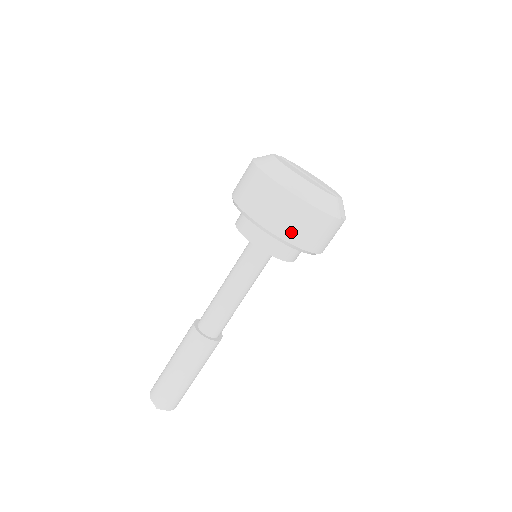
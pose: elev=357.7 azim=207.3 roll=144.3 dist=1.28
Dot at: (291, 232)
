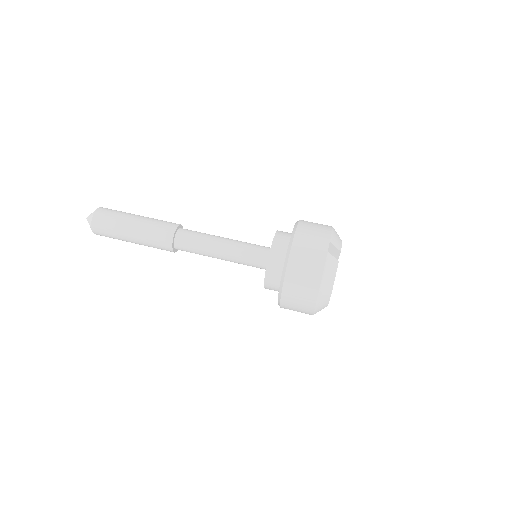
Dot at: occluded
